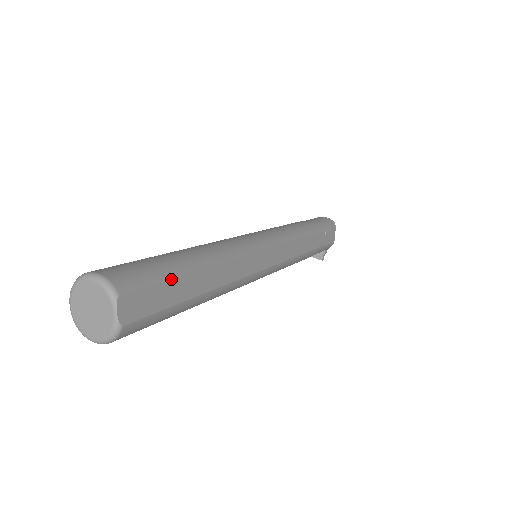
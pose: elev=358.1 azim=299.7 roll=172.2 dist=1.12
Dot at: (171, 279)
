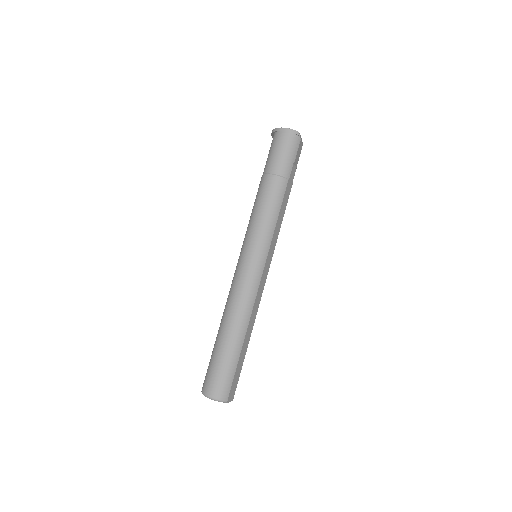
Dot at: (237, 367)
